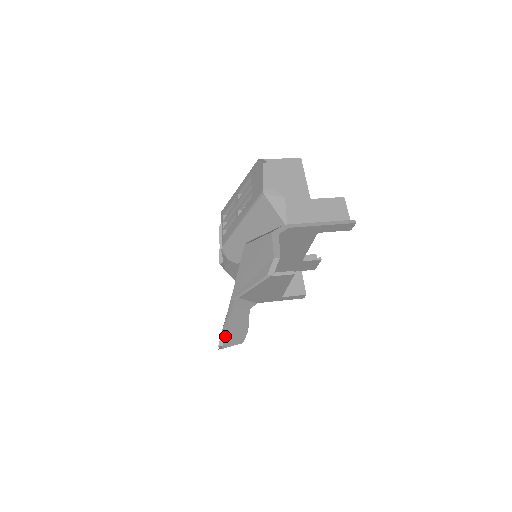
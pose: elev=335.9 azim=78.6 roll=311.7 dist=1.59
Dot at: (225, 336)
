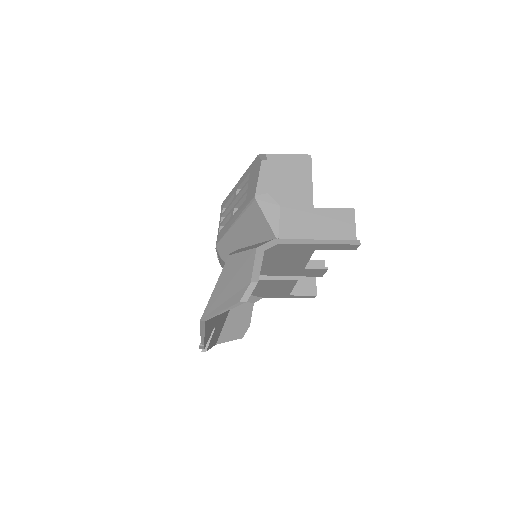
Dot at: (221, 331)
